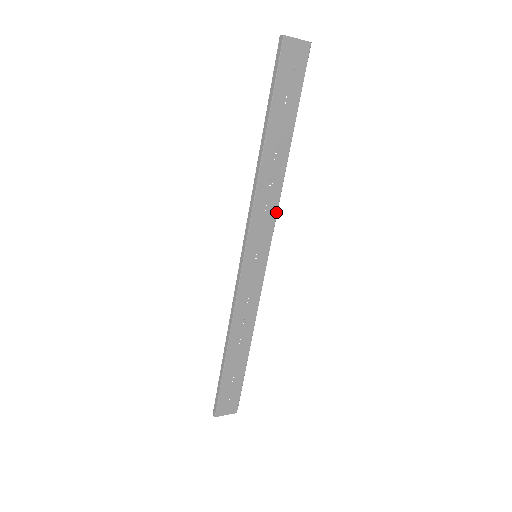
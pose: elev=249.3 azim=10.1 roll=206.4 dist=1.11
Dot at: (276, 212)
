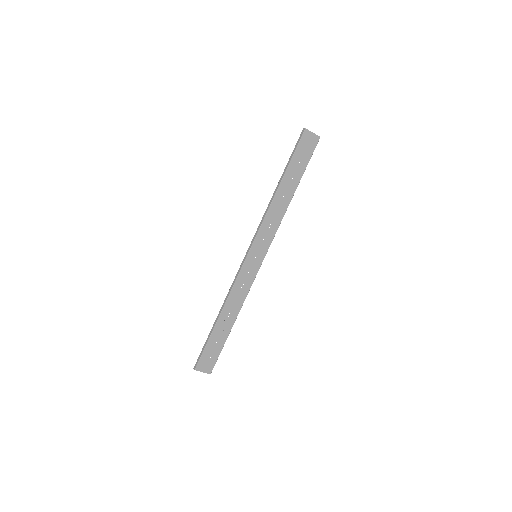
Dot at: (276, 231)
